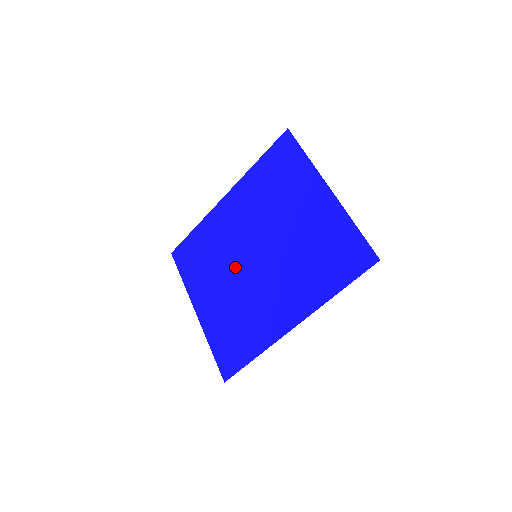
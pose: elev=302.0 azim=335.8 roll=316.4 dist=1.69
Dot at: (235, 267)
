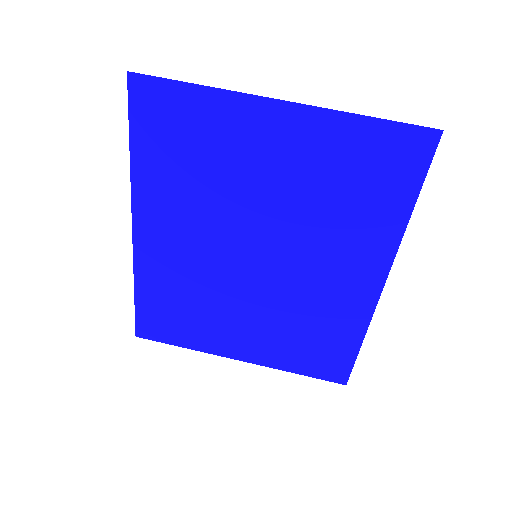
Dot at: (240, 287)
